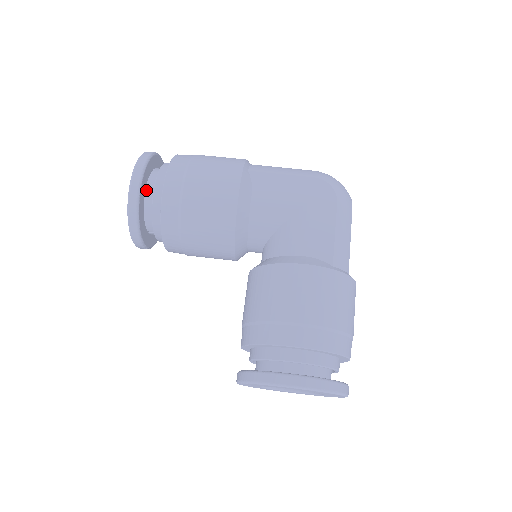
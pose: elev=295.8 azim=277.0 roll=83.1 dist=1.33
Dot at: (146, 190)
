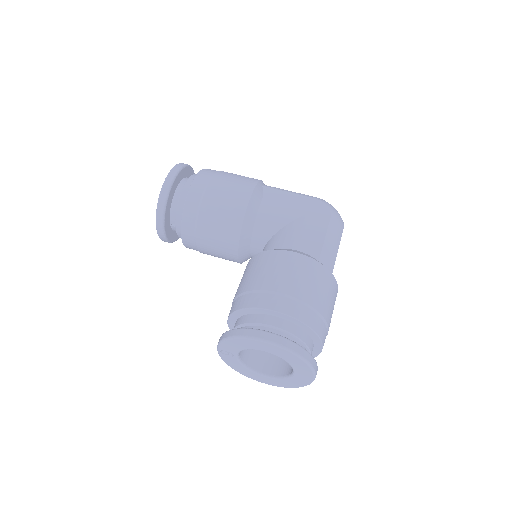
Dot at: (177, 187)
